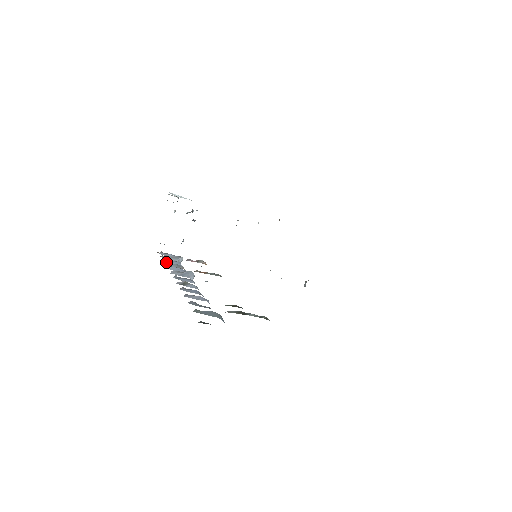
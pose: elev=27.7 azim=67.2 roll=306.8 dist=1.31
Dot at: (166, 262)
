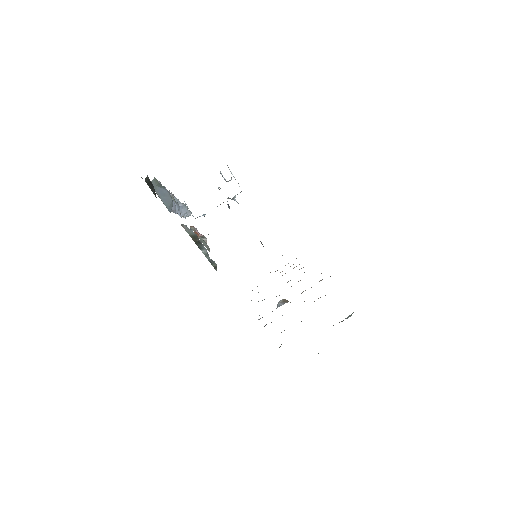
Dot at: occluded
